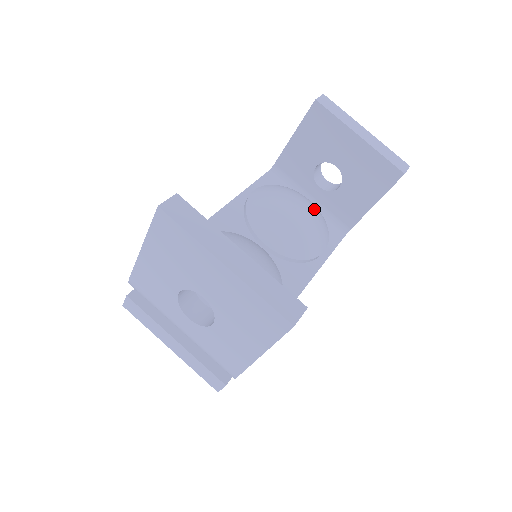
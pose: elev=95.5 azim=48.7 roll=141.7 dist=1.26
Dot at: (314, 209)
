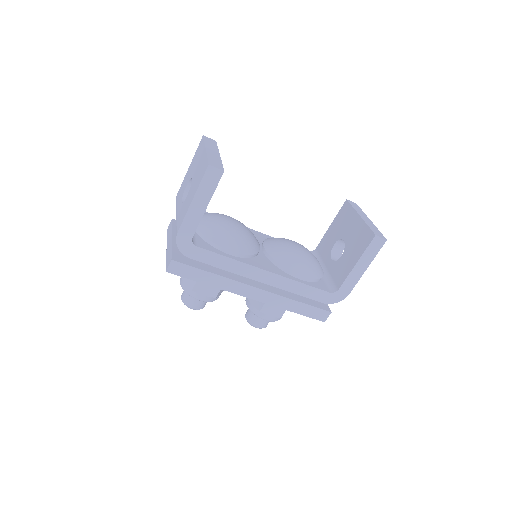
Dot at: (316, 261)
